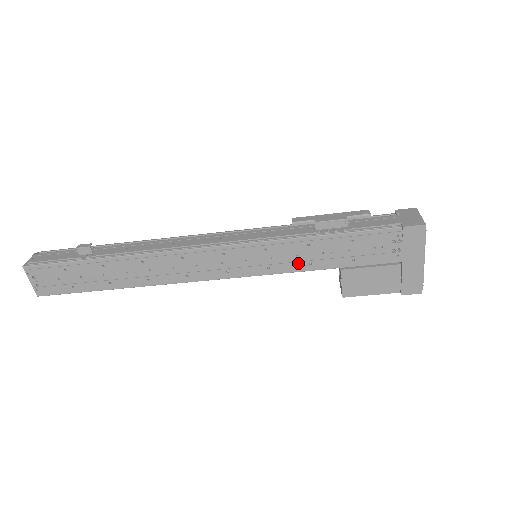
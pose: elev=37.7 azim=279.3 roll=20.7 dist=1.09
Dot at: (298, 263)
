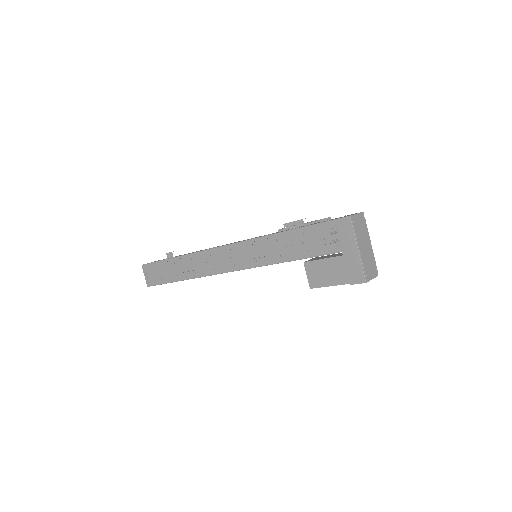
Dot at: (273, 256)
